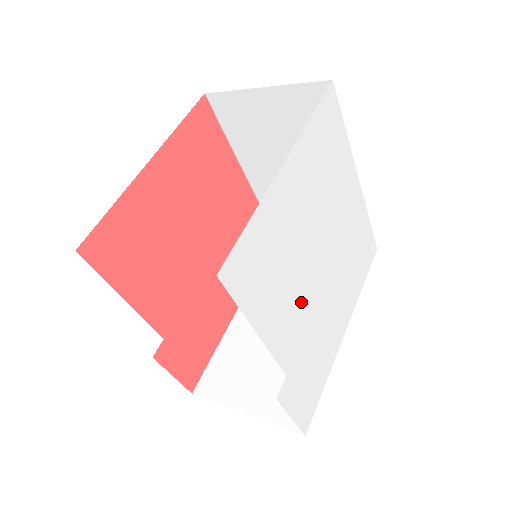
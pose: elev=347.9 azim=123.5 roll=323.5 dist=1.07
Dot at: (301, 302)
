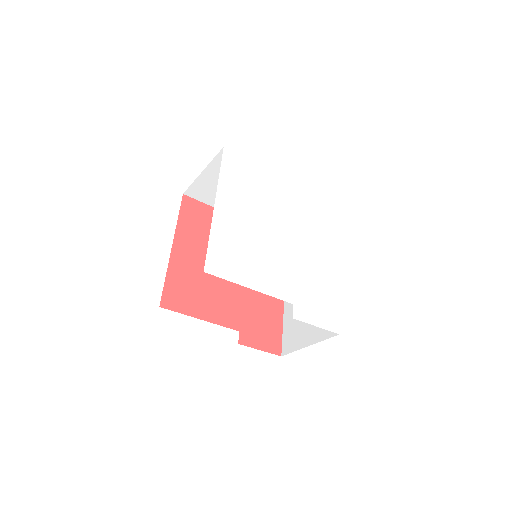
Dot at: (278, 262)
